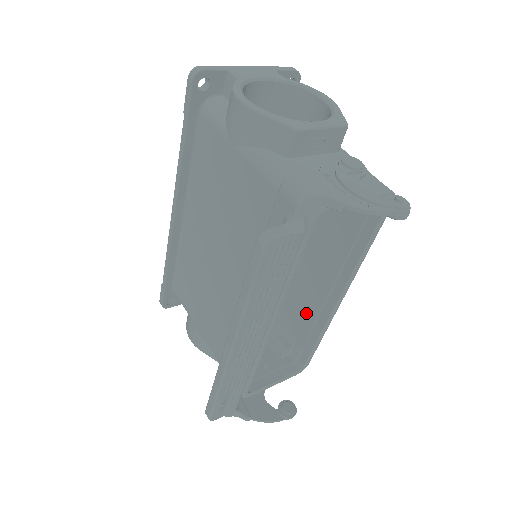
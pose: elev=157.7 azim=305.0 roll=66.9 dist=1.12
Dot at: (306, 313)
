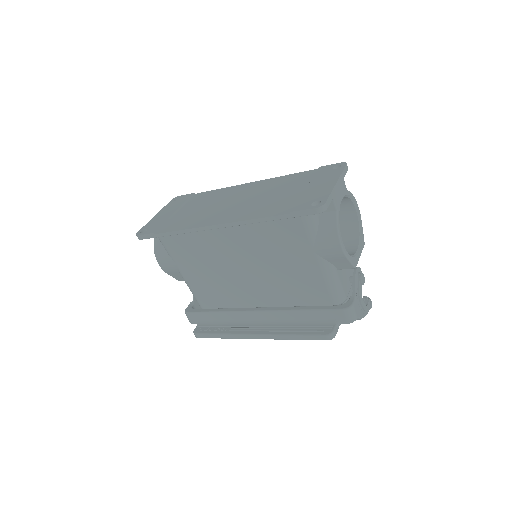
Dot at: occluded
